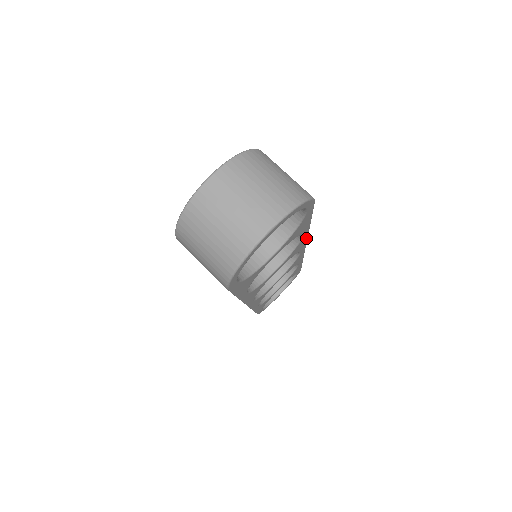
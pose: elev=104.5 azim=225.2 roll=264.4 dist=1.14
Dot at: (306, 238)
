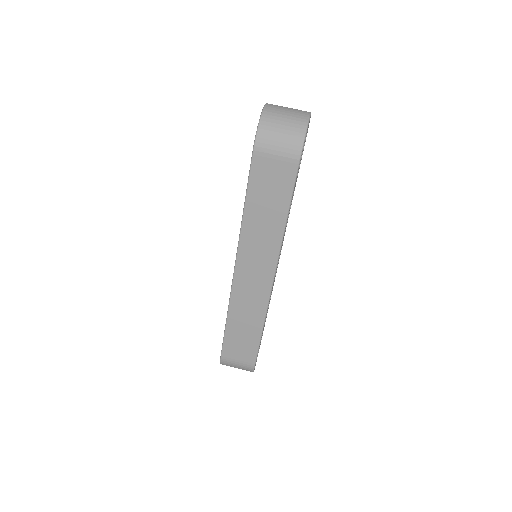
Dot at: occluded
